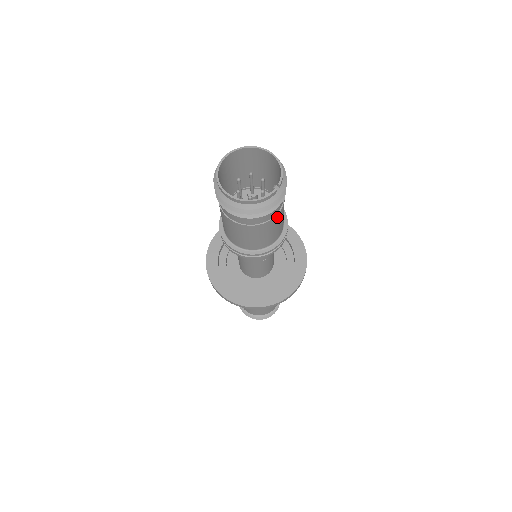
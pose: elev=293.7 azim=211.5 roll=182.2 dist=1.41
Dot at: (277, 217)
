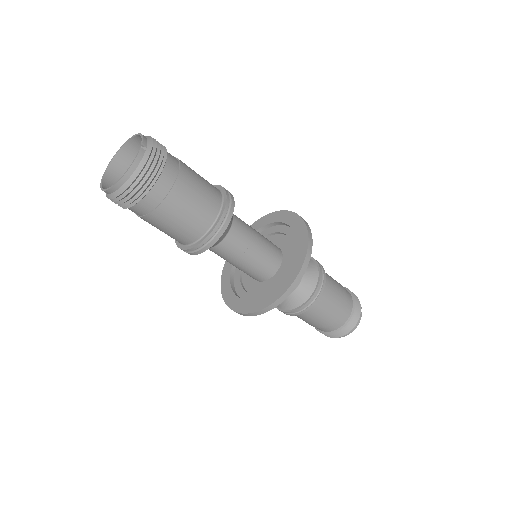
Dot at: (183, 178)
